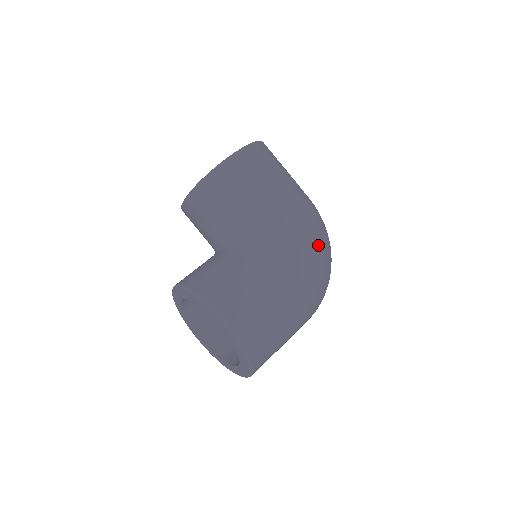
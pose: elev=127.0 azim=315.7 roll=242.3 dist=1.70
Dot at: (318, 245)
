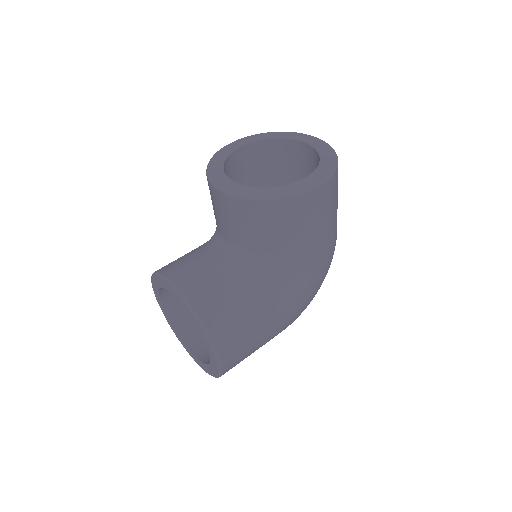
Dot at: (320, 286)
